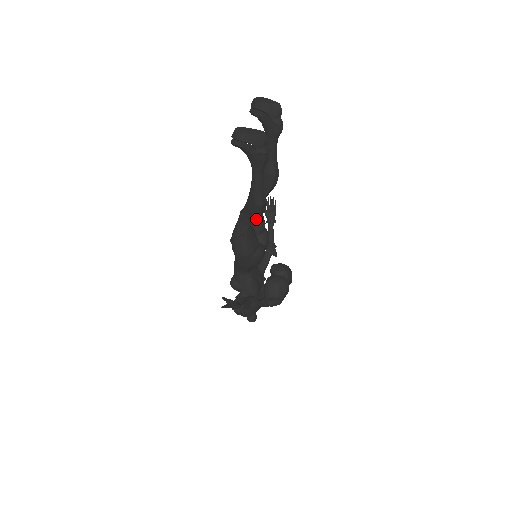
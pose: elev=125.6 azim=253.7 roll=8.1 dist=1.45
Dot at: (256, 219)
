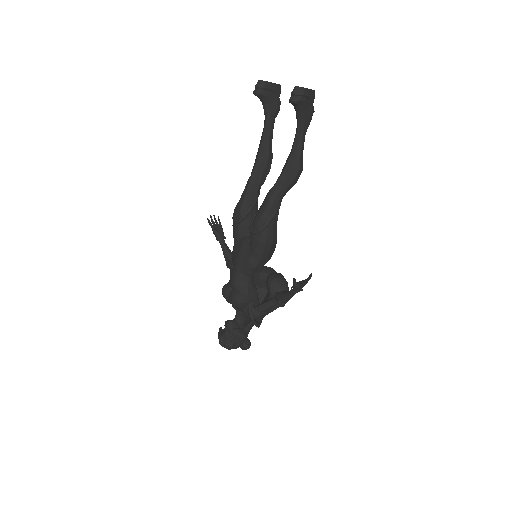
Dot at: occluded
